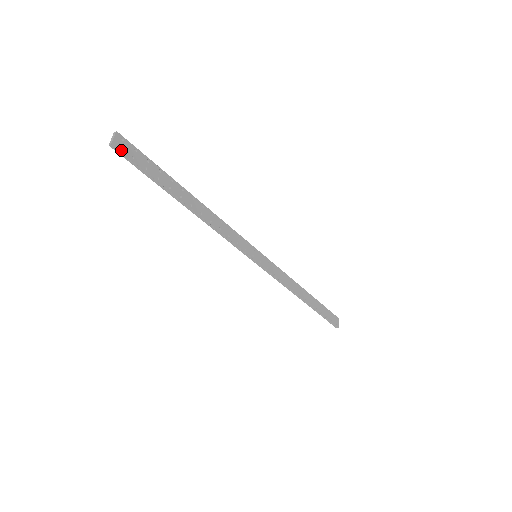
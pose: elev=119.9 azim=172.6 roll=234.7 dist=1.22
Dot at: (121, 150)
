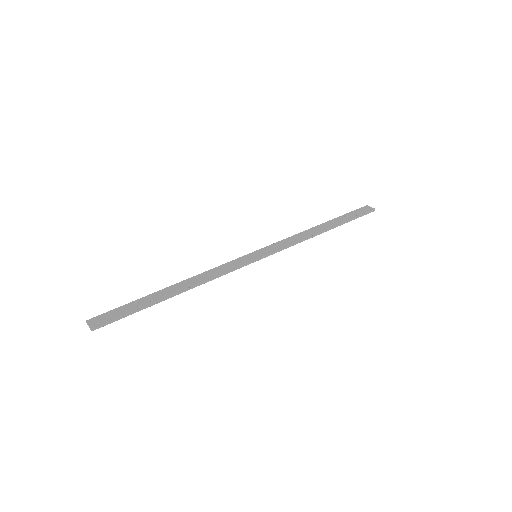
Dot at: (100, 324)
